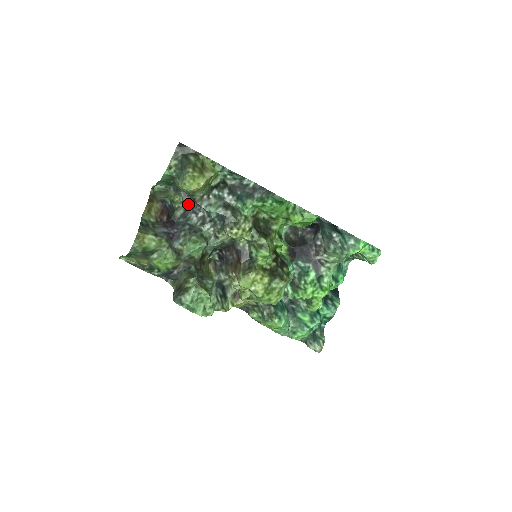
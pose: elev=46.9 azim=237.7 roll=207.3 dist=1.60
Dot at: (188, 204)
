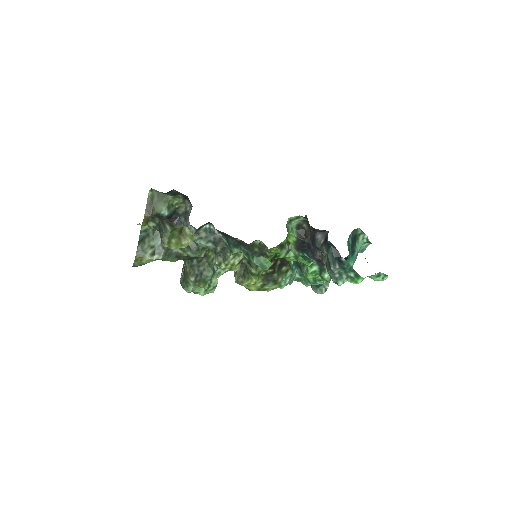
Dot at: (188, 206)
